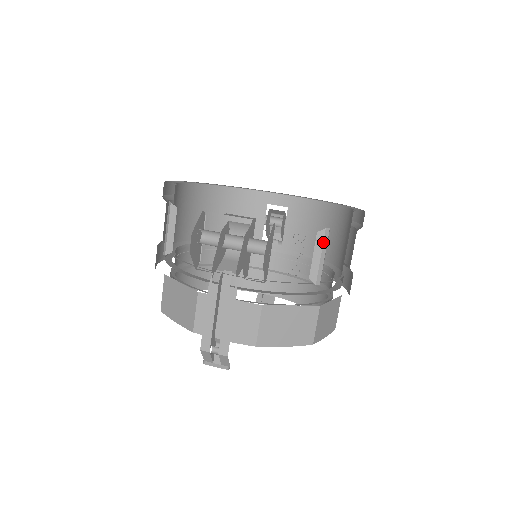
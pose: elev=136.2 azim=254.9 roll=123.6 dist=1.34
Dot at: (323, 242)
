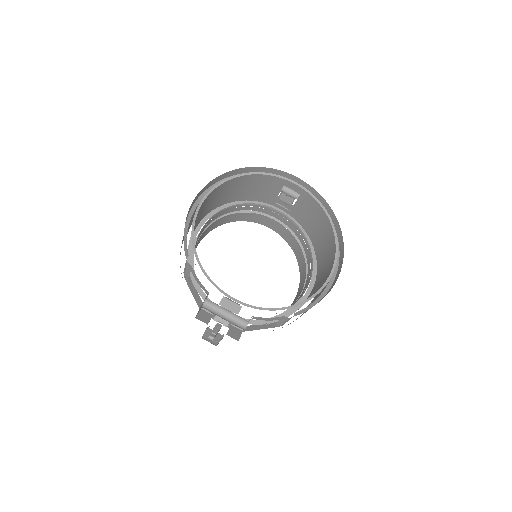
Dot at: (287, 320)
